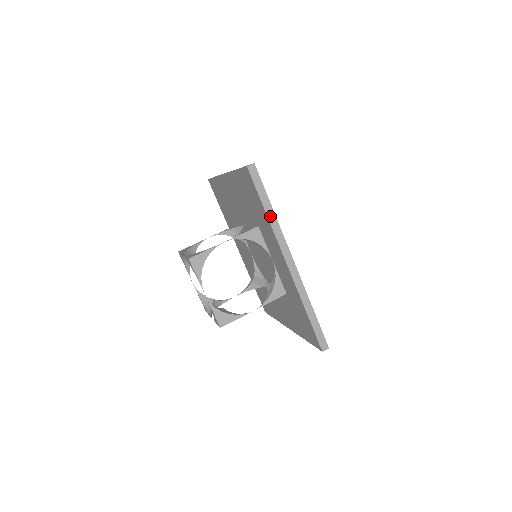
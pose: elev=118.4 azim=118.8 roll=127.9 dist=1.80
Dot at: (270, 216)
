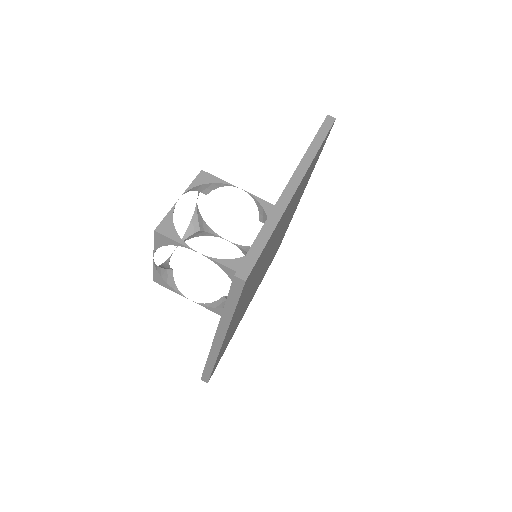
Dot at: (226, 314)
